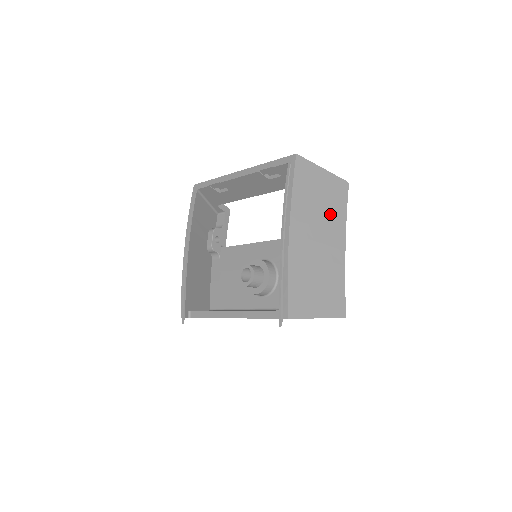
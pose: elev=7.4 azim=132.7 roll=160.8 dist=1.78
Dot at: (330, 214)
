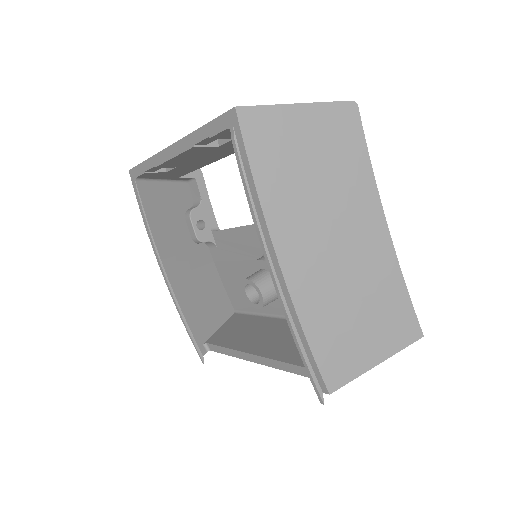
Dot at: (341, 185)
